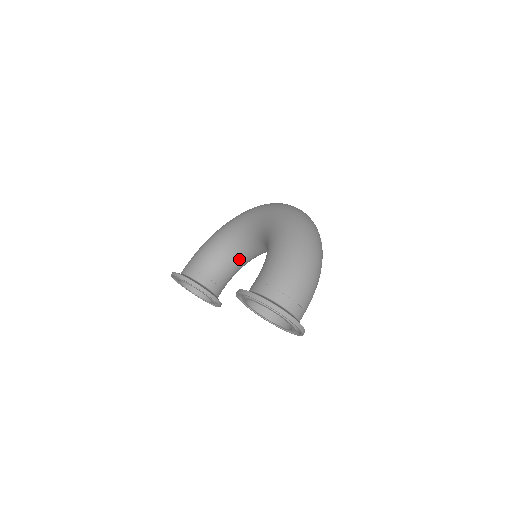
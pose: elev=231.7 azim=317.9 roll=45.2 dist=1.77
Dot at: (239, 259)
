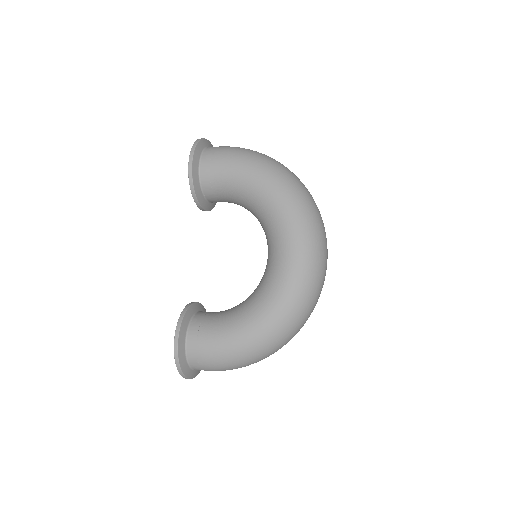
Dot at: occluded
